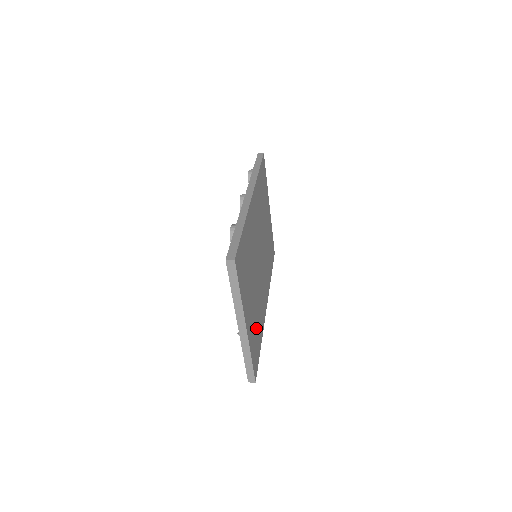
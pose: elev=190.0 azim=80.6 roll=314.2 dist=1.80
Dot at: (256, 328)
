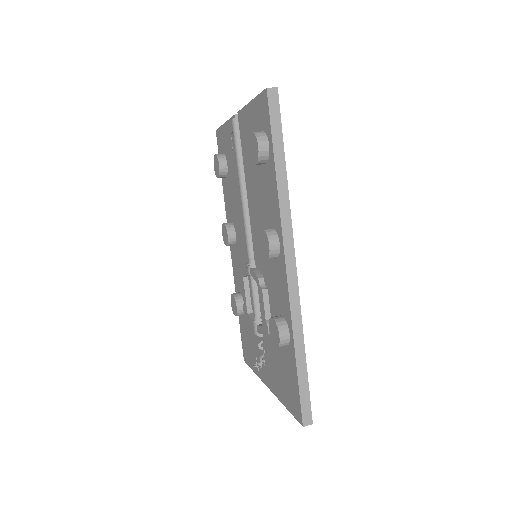
Dot at: occluded
